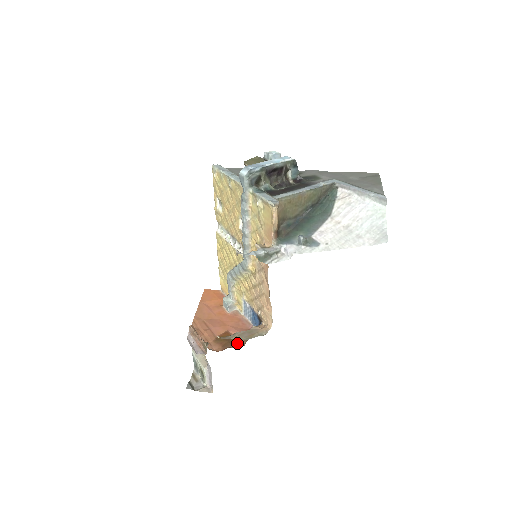
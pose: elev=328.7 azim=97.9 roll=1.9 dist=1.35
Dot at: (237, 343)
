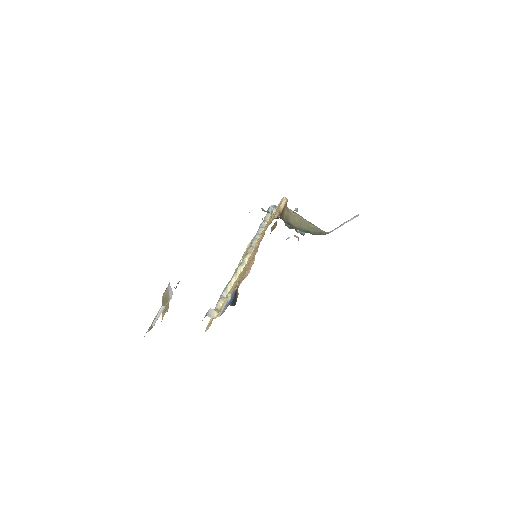
Dot at: occluded
